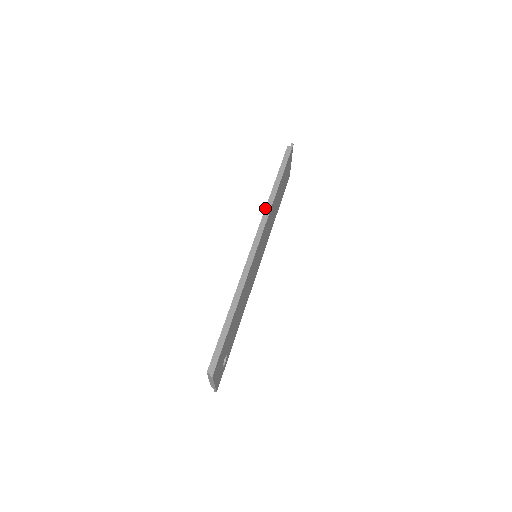
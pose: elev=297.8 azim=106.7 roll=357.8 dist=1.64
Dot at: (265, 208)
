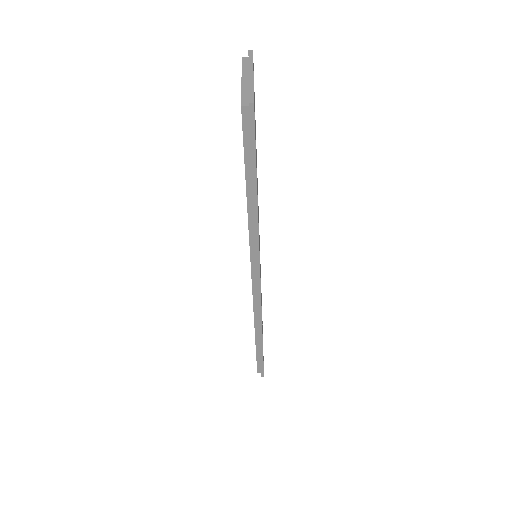
Dot at: (249, 241)
